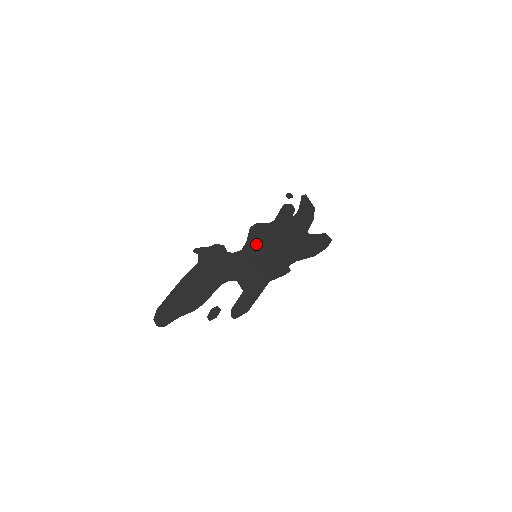
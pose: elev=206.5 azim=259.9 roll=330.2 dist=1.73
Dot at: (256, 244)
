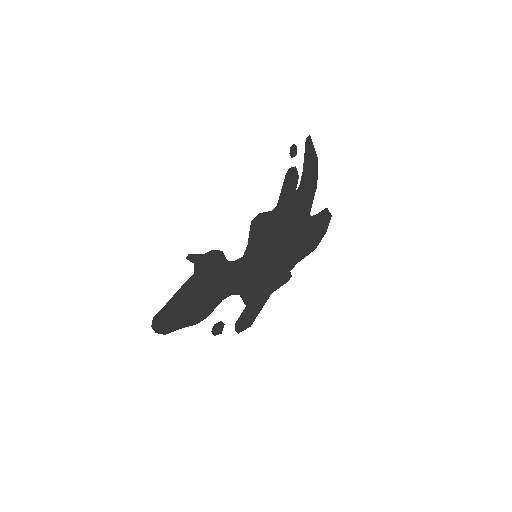
Dot at: (258, 247)
